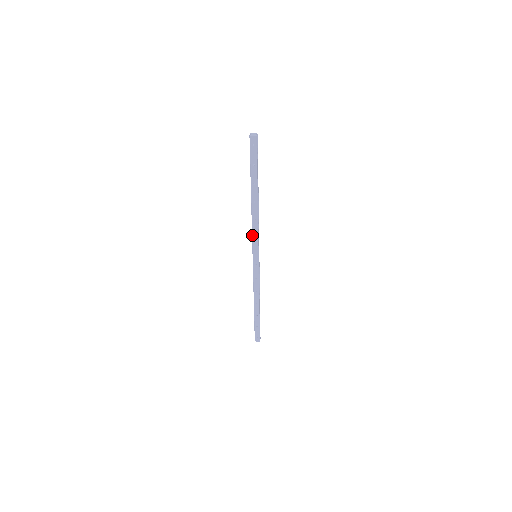
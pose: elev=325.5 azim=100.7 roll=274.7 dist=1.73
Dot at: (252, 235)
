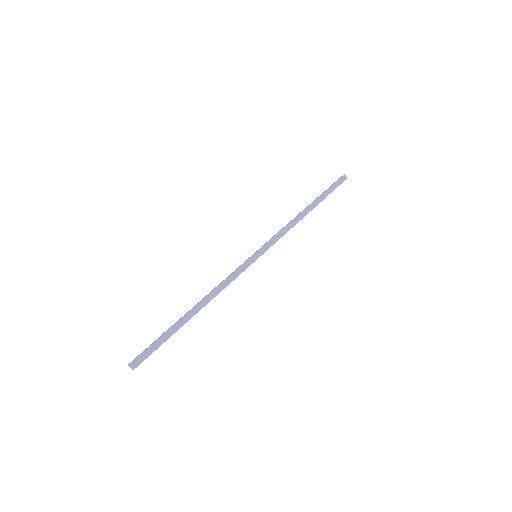
Dot at: occluded
